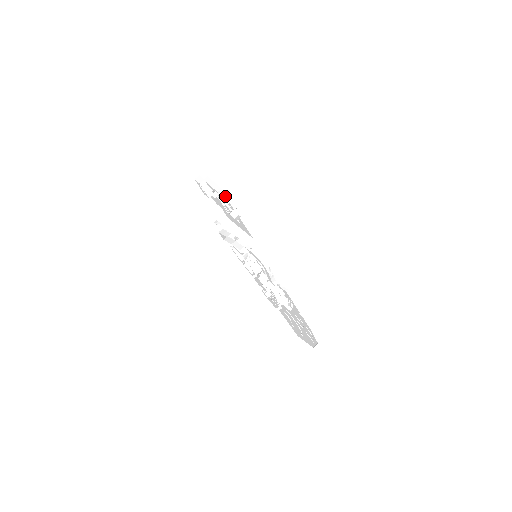
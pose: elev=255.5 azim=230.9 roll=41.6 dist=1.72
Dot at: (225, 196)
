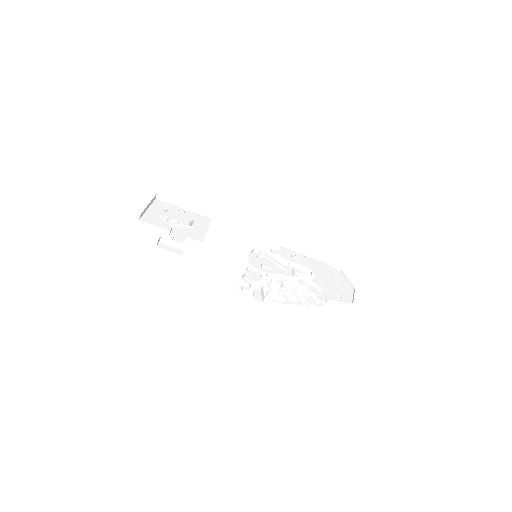
Dot at: (152, 201)
